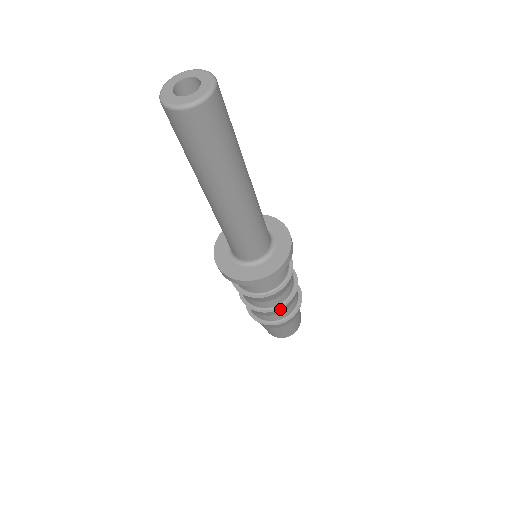
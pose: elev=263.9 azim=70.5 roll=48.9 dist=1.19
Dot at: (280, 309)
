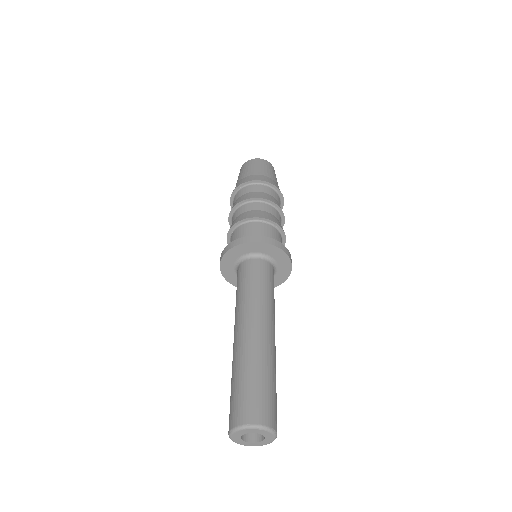
Dot at: occluded
